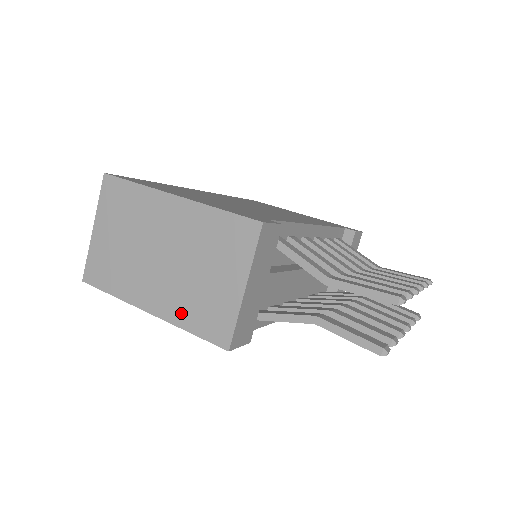
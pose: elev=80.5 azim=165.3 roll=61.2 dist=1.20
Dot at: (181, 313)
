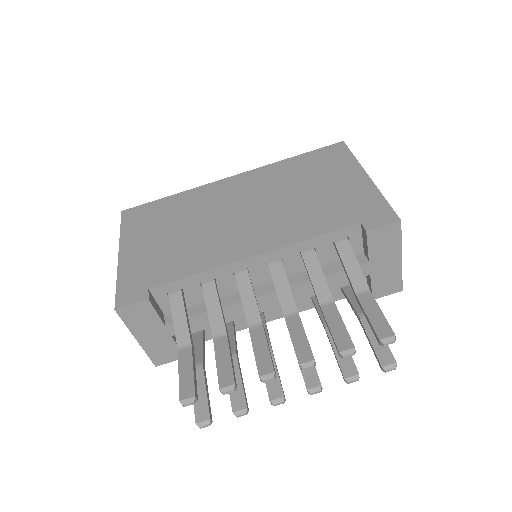
Dot at: occluded
